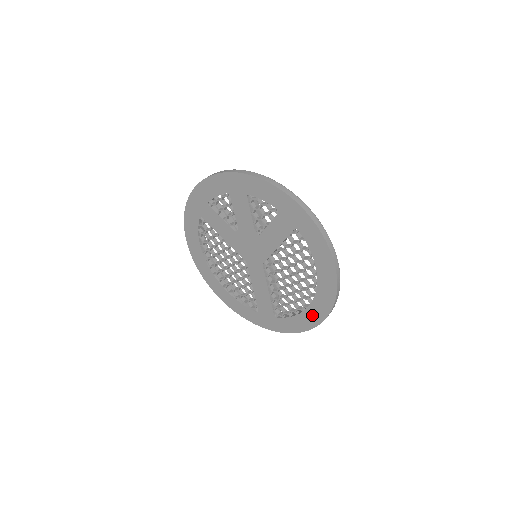
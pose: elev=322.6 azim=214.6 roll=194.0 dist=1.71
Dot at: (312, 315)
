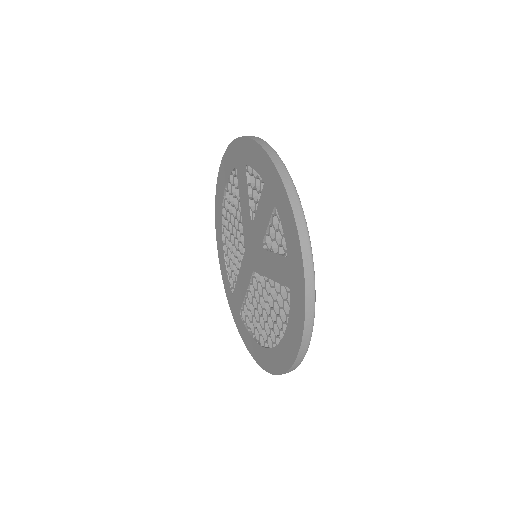
Dot at: (261, 355)
